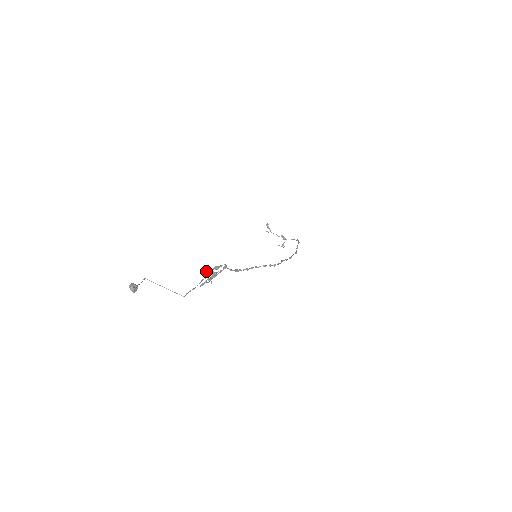
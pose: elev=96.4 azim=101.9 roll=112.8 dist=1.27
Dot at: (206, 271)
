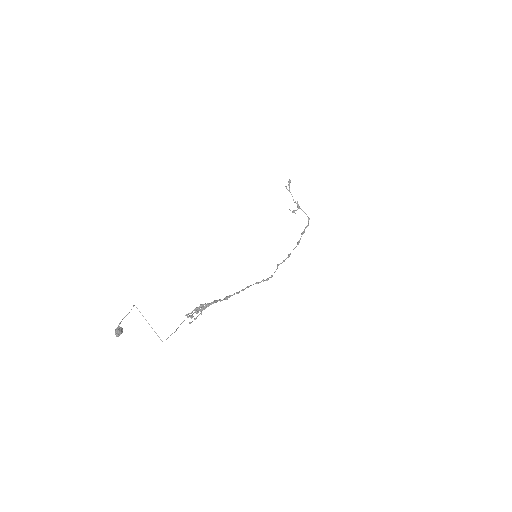
Dot at: (195, 312)
